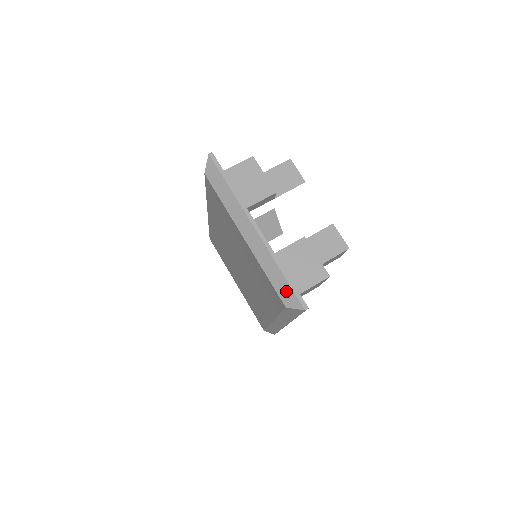
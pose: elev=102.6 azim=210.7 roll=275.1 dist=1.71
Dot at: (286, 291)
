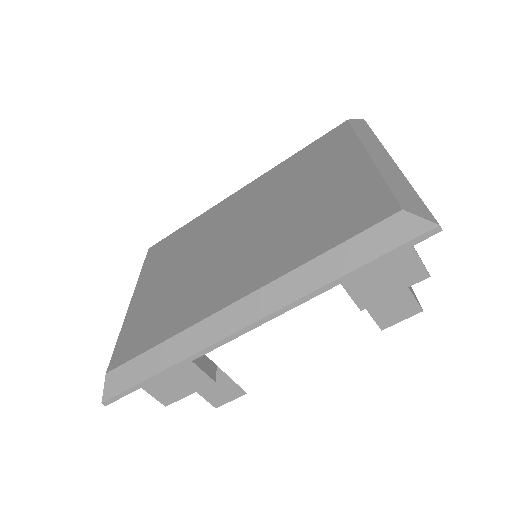
Dot at: (413, 201)
